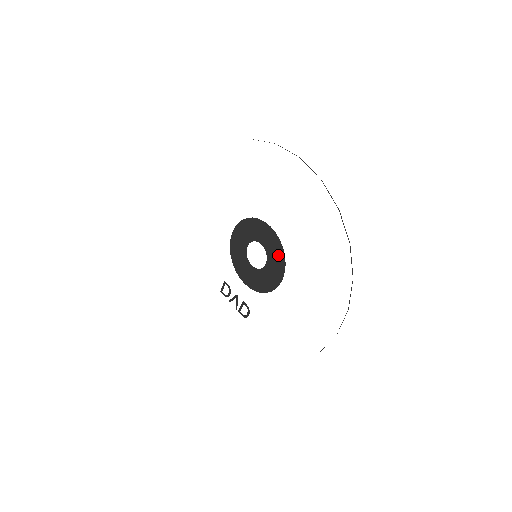
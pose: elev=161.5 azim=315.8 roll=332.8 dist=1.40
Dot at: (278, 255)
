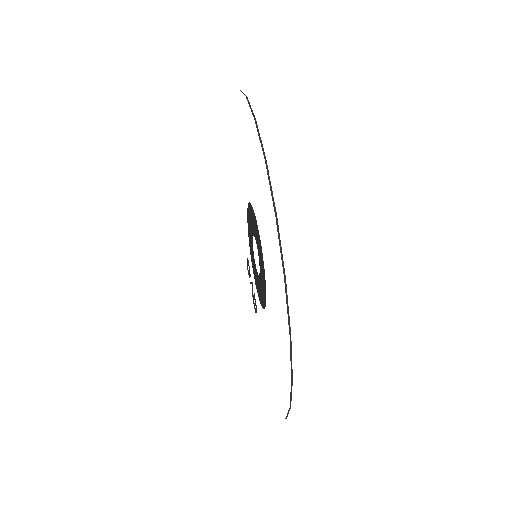
Dot at: (263, 274)
